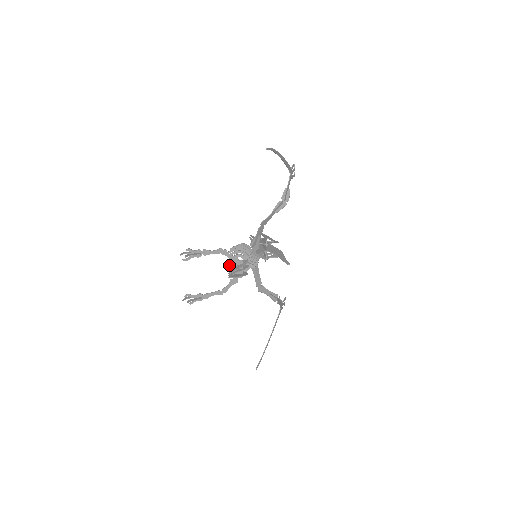
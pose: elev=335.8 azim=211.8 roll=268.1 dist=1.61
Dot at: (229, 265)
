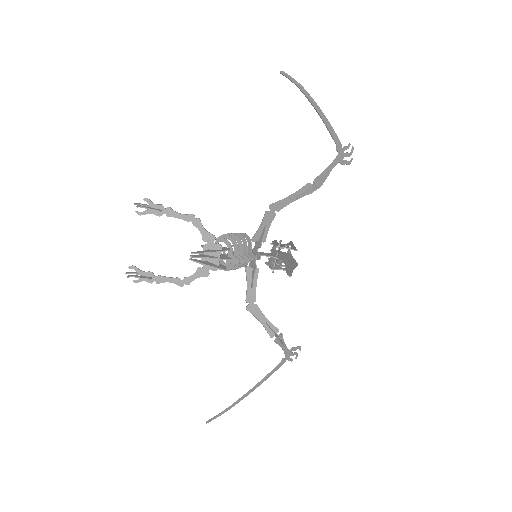
Dot at: occluded
